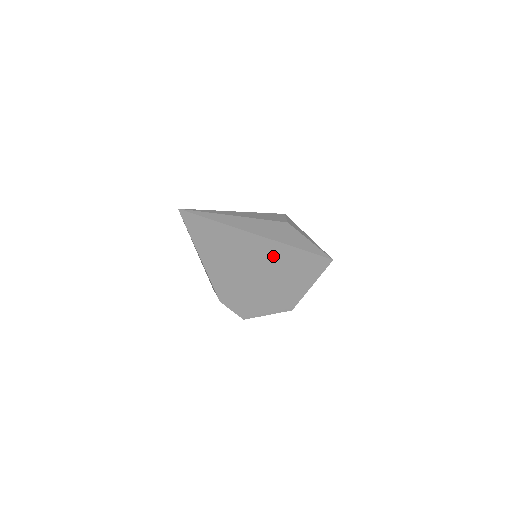
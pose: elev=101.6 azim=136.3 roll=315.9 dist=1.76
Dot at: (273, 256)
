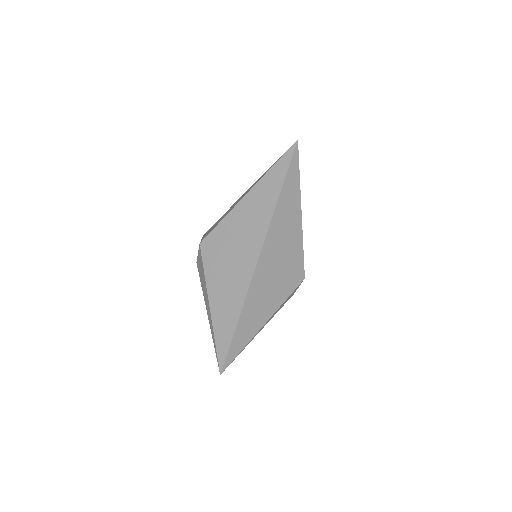
Dot at: occluded
